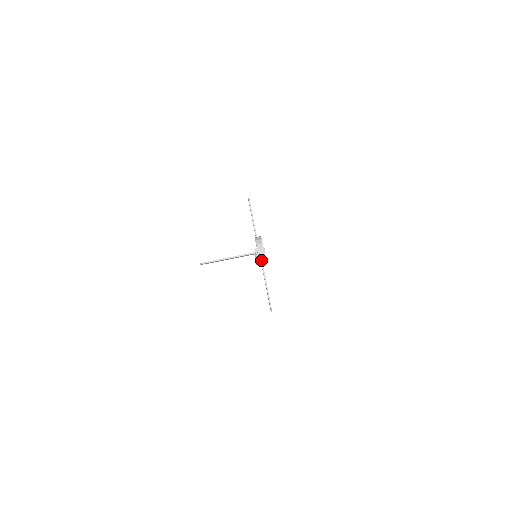
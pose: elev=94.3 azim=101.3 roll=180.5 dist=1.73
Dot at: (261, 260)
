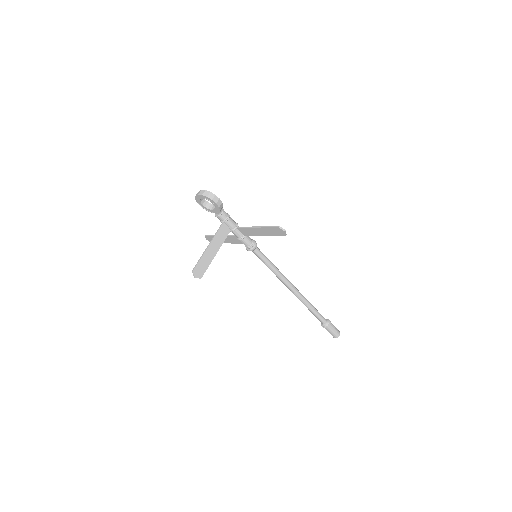
Dot at: (210, 197)
